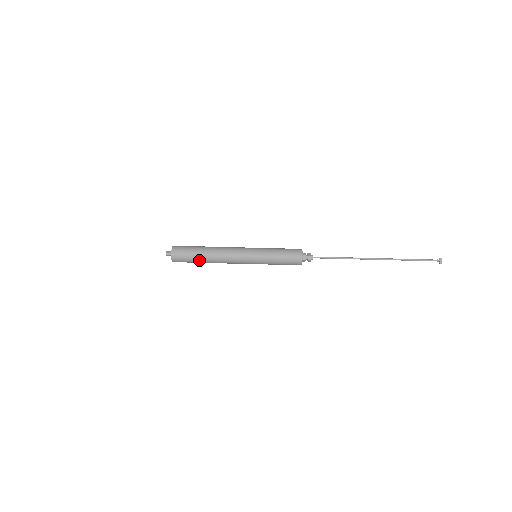
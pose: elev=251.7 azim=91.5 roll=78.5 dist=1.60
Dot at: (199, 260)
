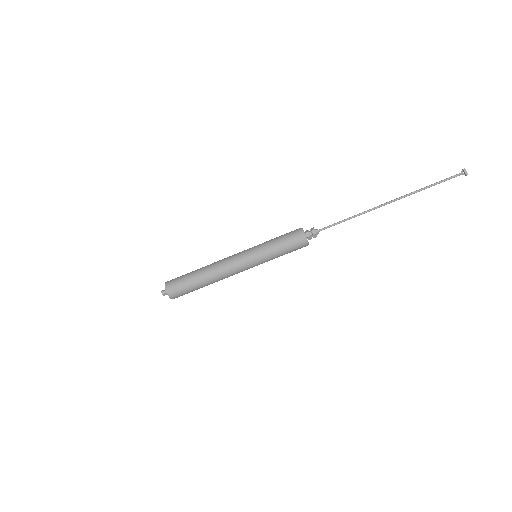
Dot at: (196, 284)
